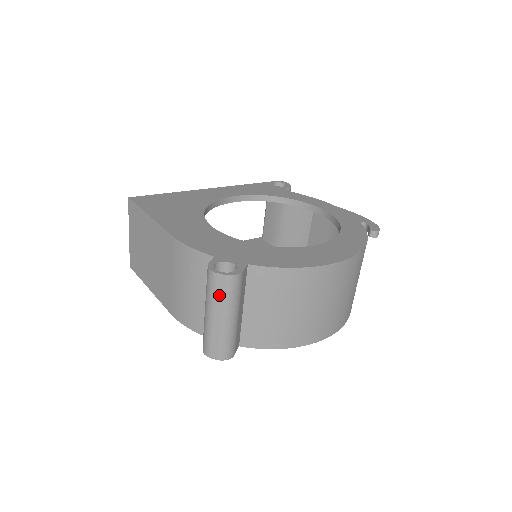
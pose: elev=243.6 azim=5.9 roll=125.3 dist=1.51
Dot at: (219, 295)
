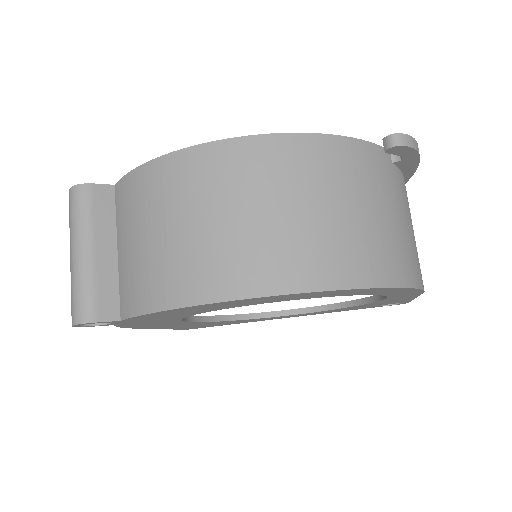
Dot at: (70, 220)
